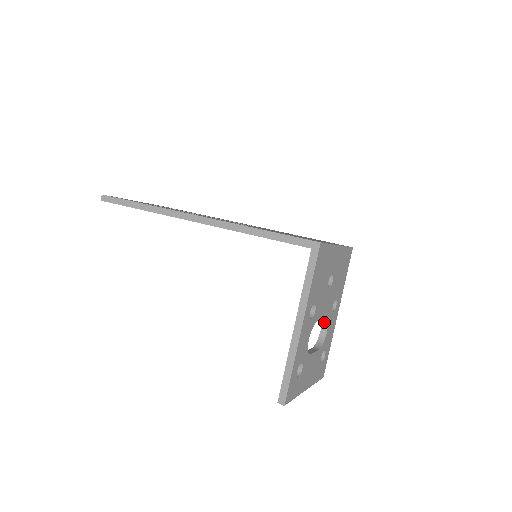
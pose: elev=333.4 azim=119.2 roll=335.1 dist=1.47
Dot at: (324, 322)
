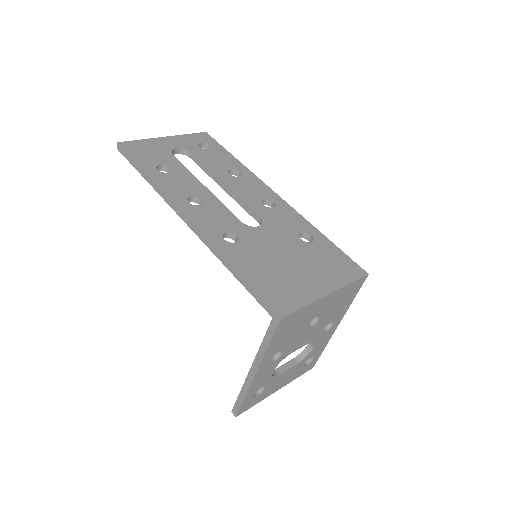
Dot at: occluded
